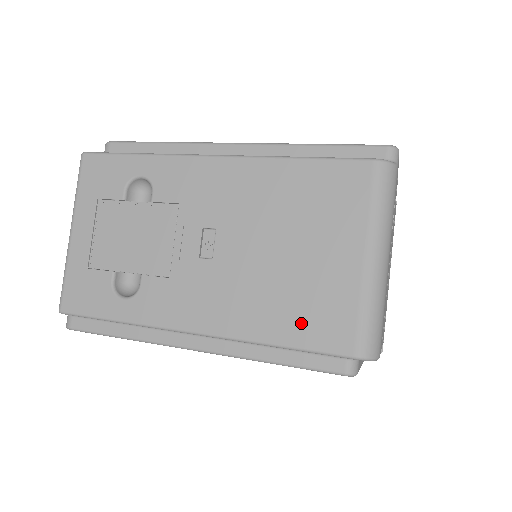
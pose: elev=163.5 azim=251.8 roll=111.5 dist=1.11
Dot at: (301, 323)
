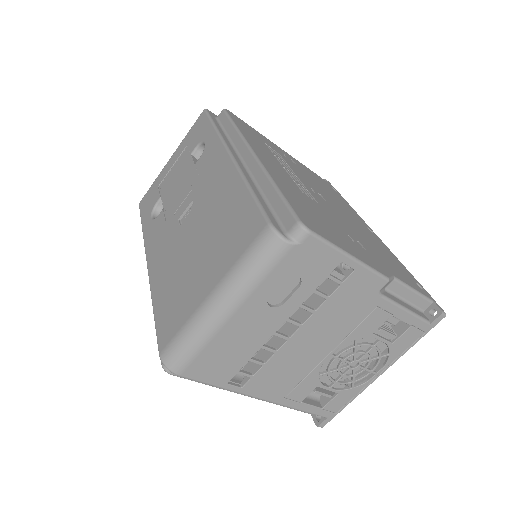
Dot at: (166, 306)
